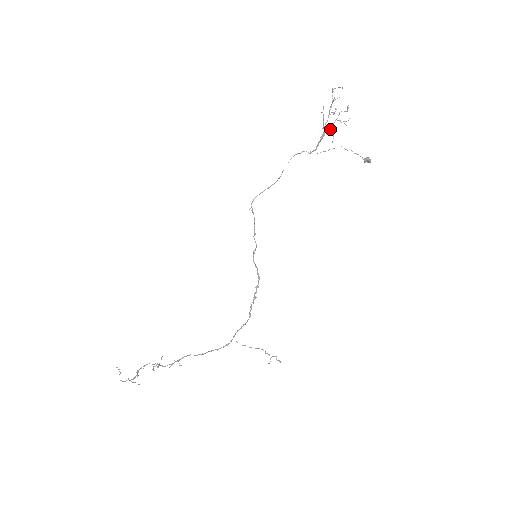
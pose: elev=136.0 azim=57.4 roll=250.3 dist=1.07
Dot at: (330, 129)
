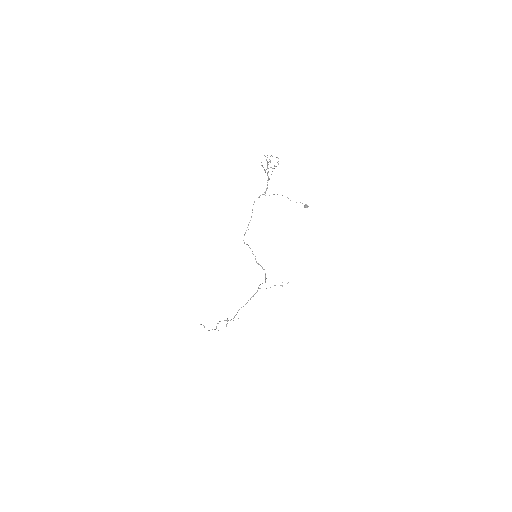
Dot at: (271, 174)
